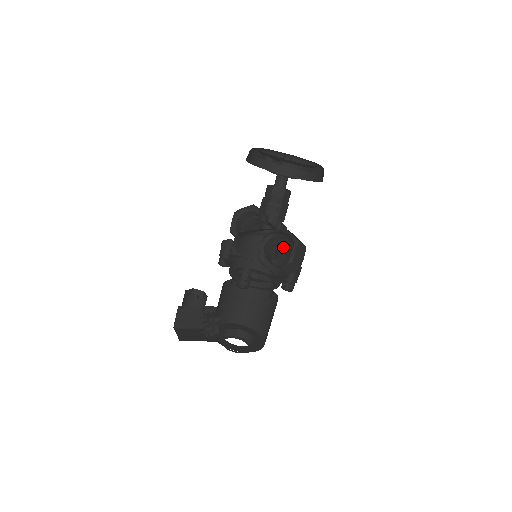
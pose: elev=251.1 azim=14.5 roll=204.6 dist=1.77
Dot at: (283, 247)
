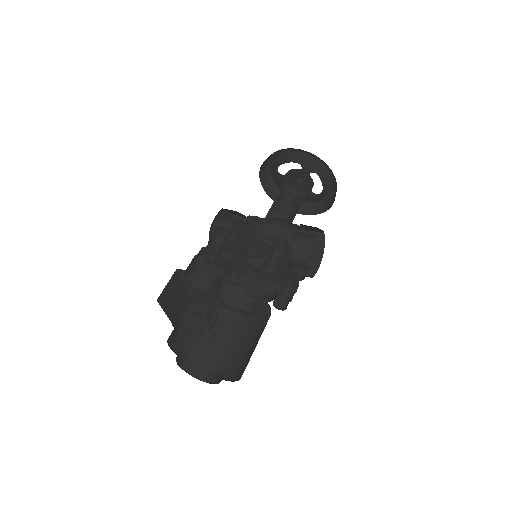
Dot at: occluded
